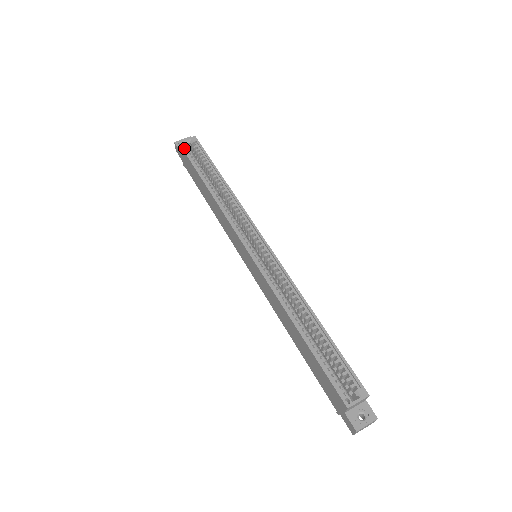
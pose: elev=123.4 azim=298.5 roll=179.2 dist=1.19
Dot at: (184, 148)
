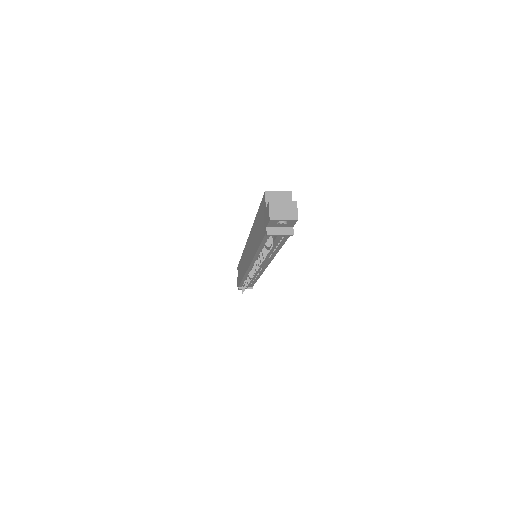
Dot at: occluded
